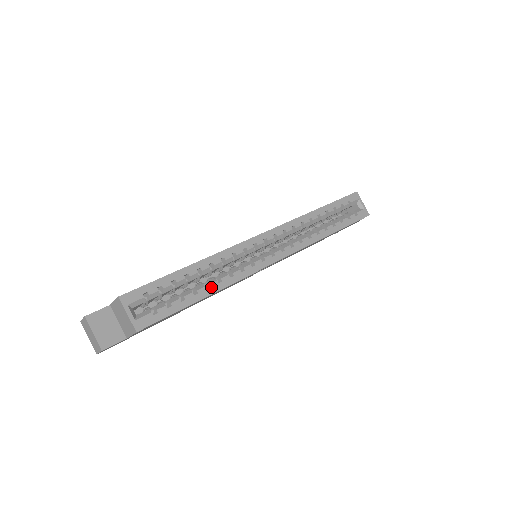
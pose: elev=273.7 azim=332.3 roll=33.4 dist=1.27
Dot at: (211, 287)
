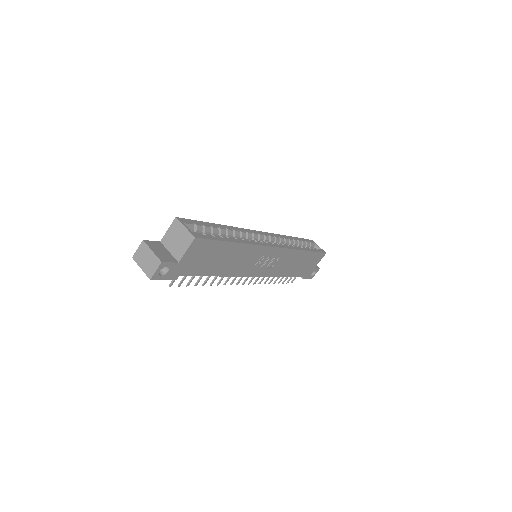
Dot at: (238, 240)
